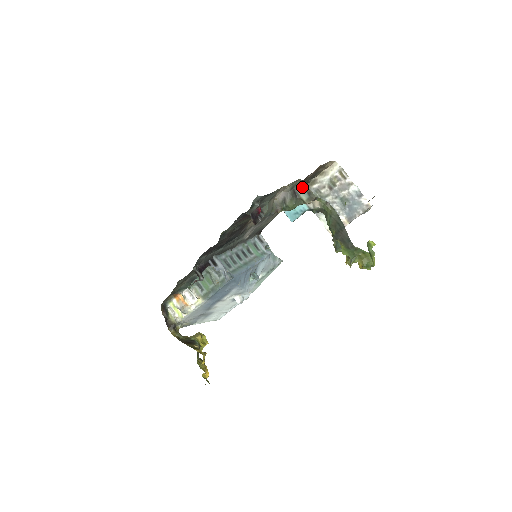
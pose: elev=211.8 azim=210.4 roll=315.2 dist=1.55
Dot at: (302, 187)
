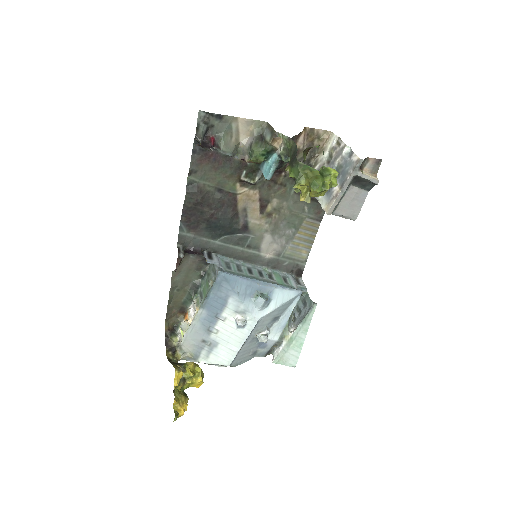
Dot at: (268, 130)
